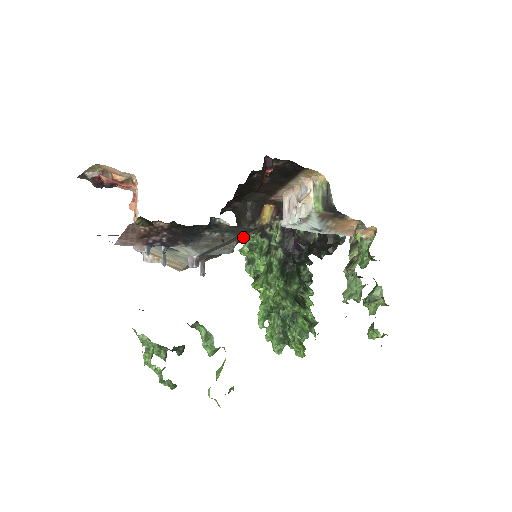
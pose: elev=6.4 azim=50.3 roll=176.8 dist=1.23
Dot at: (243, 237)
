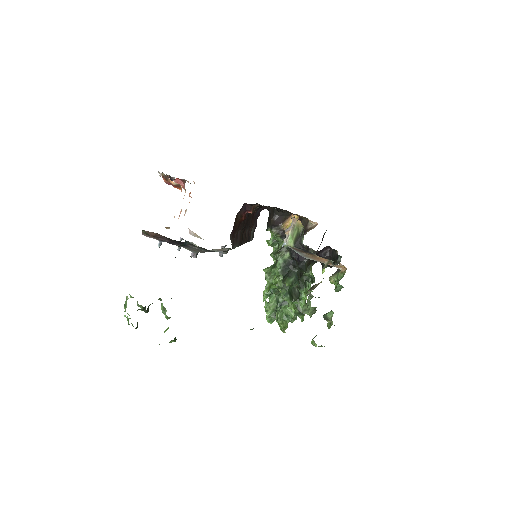
Dot at: occluded
